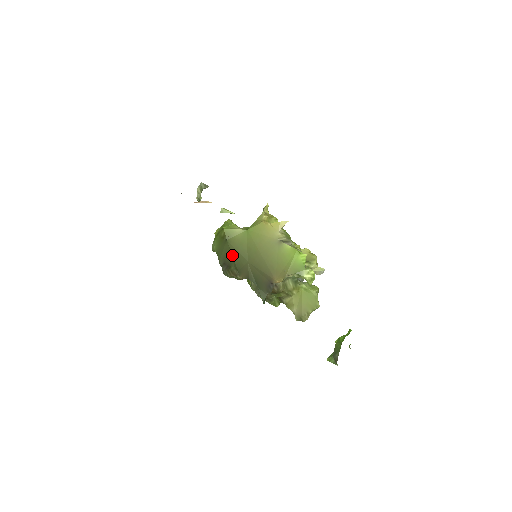
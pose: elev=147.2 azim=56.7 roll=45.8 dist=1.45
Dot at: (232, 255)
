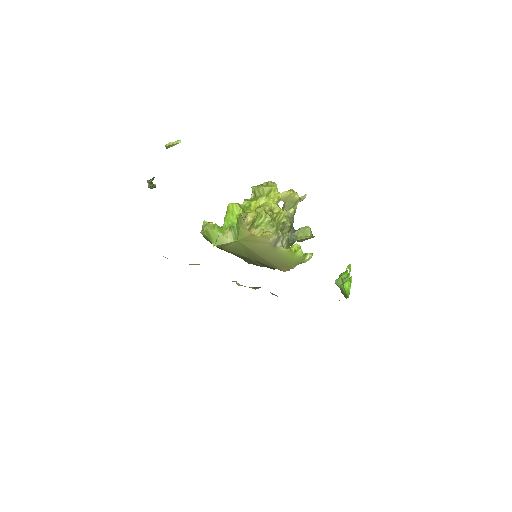
Dot at: occluded
